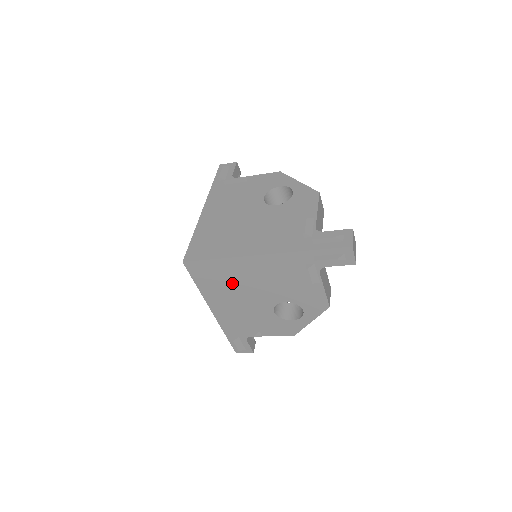
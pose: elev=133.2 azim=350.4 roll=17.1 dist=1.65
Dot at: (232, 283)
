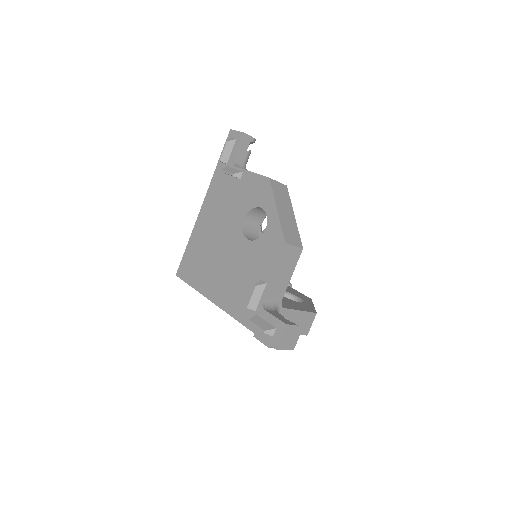
Dot at: occluded
